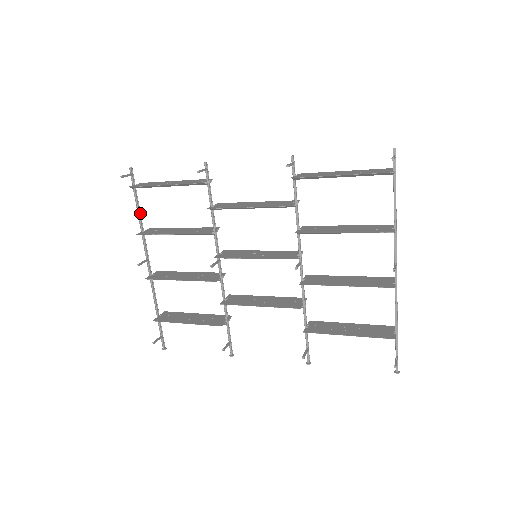
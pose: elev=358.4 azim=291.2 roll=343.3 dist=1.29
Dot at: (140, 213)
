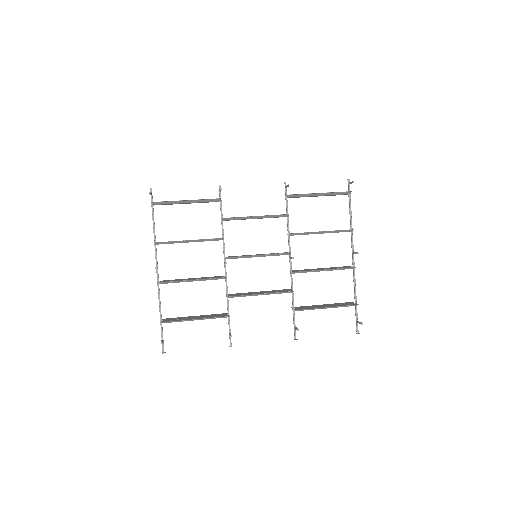
Dot at: (154, 227)
